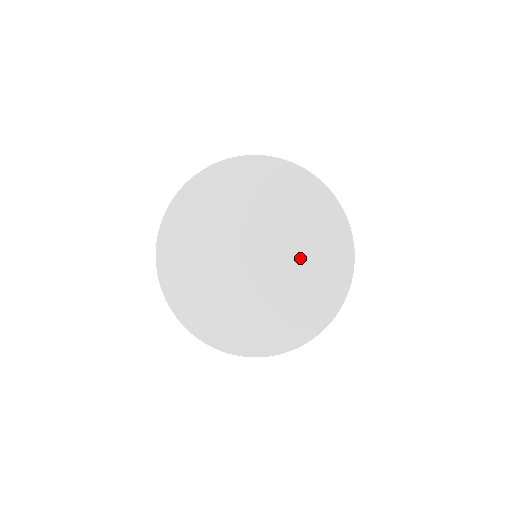
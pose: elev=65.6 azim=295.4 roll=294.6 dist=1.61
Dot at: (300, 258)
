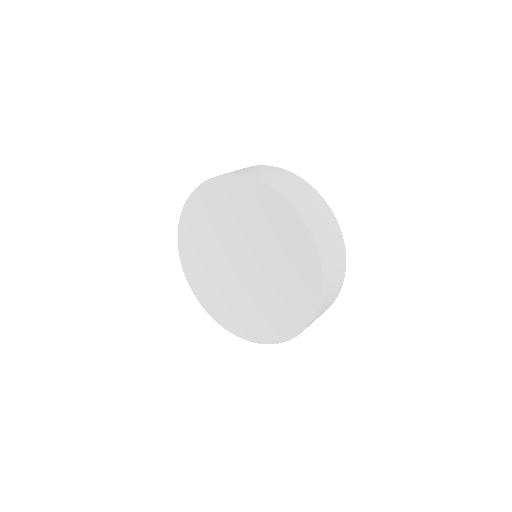
Dot at: (270, 246)
